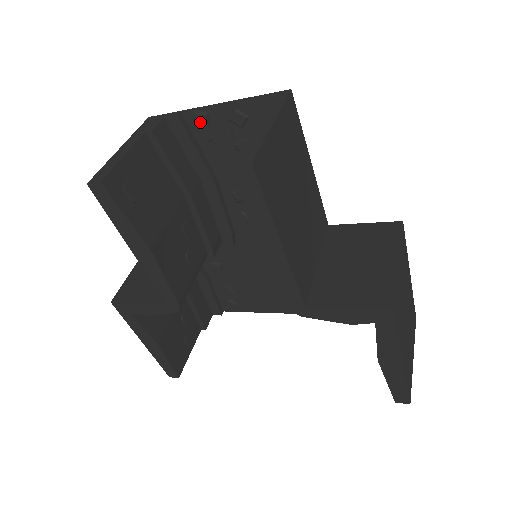
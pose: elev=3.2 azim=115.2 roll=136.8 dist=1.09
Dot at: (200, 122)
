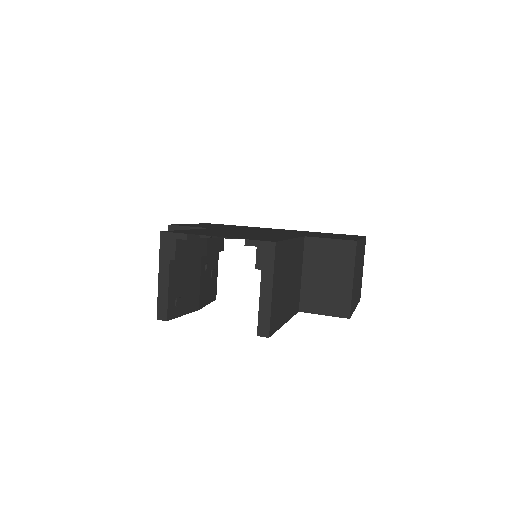
Dot at: (205, 237)
